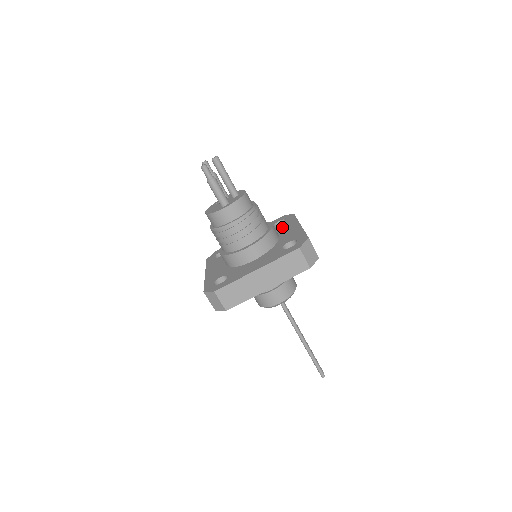
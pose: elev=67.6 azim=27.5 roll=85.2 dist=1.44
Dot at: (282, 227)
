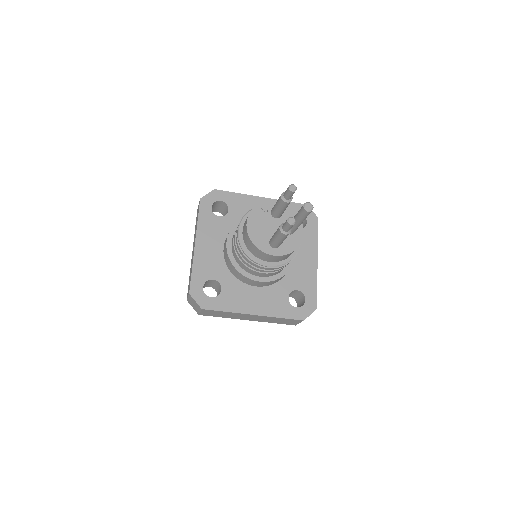
Dot at: occluded
